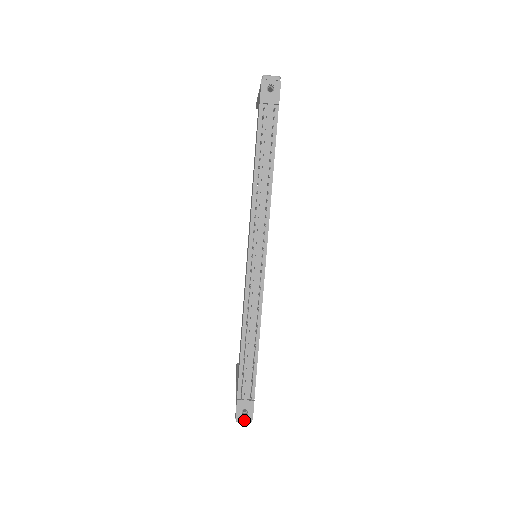
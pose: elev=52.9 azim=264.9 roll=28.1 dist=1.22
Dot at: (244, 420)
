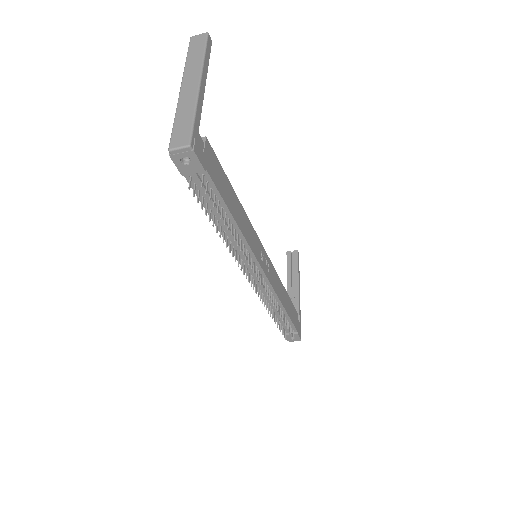
Dot at: occluded
